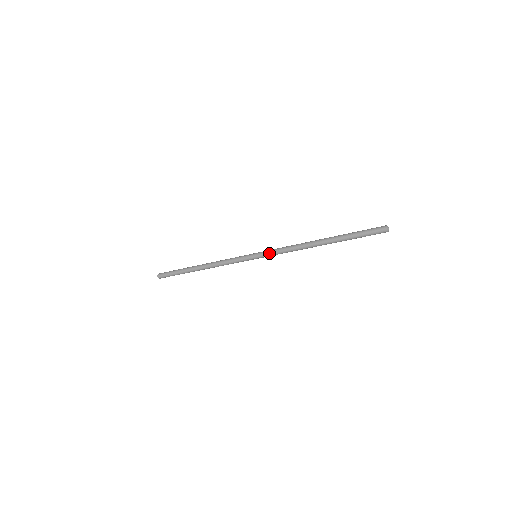
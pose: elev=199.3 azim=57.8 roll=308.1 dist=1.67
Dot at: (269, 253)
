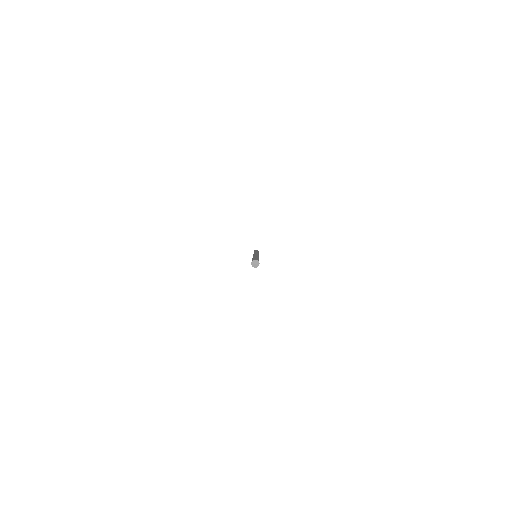
Dot at: occluded
